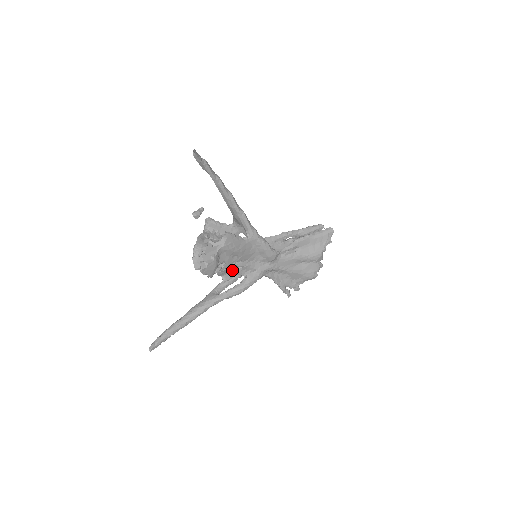
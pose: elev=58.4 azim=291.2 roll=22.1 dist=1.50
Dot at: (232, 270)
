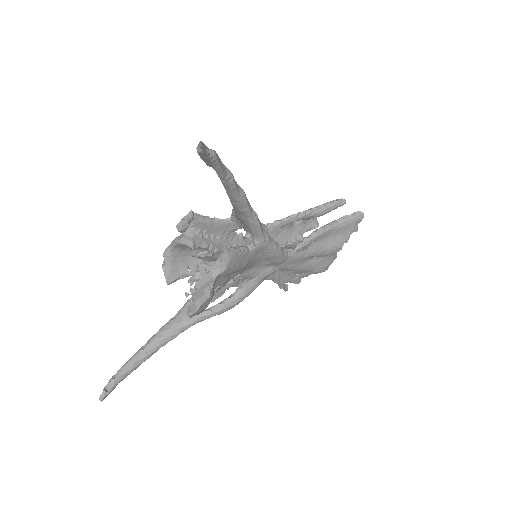
Dot at: occluded
